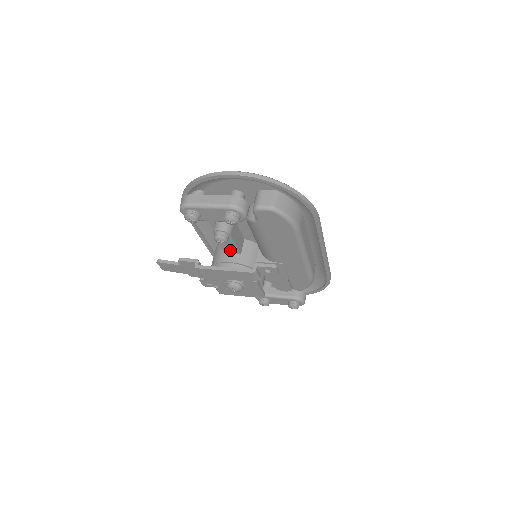
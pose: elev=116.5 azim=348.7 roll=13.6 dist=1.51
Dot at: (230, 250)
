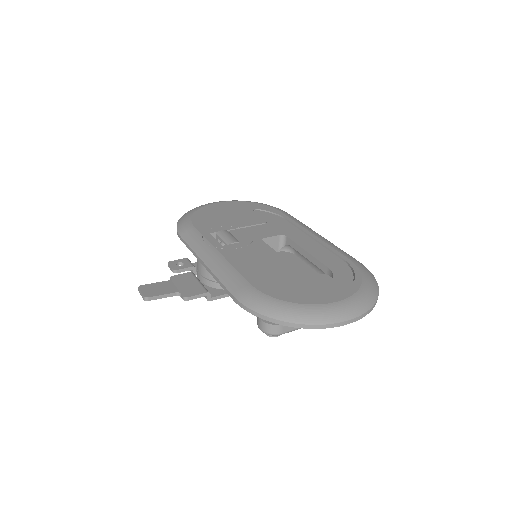
Dot at: occluded
